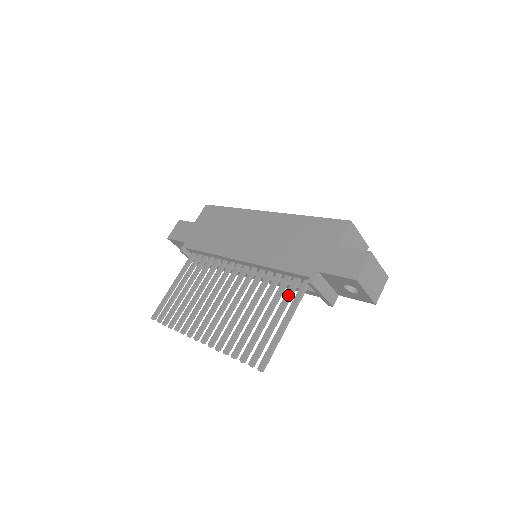
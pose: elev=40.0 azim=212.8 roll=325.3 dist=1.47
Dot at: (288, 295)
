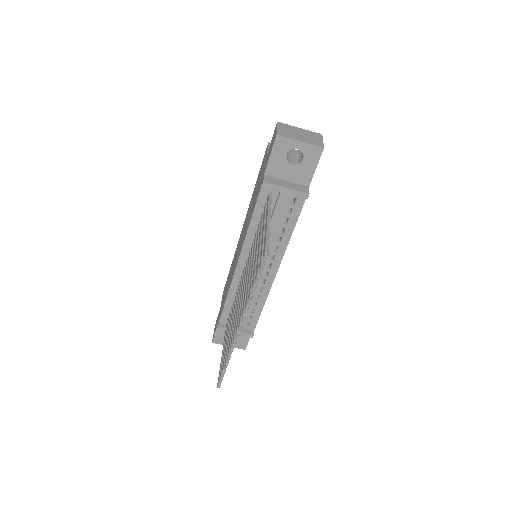
Dot at: (264, 215)
